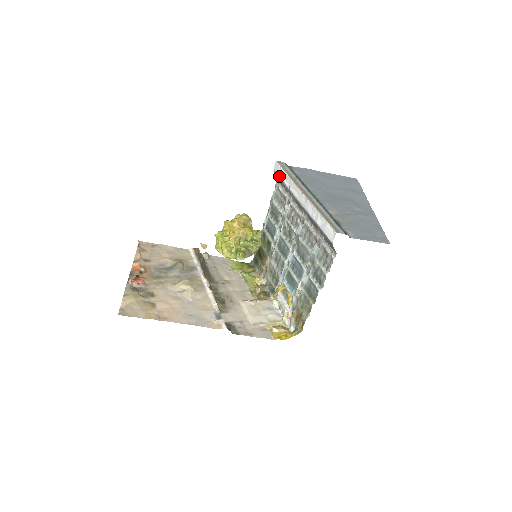
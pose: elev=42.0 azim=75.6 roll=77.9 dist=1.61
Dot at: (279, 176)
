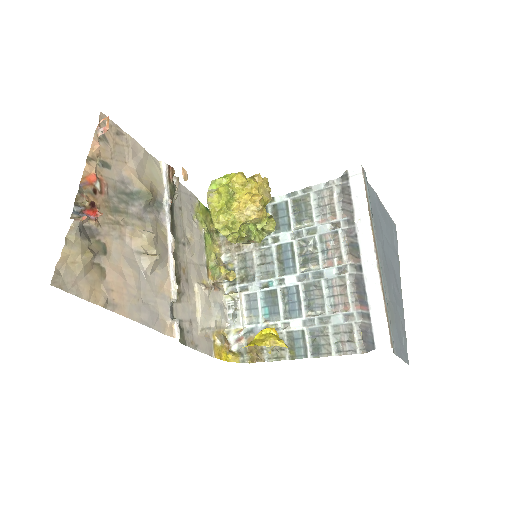
Dot at: (352, 189)
